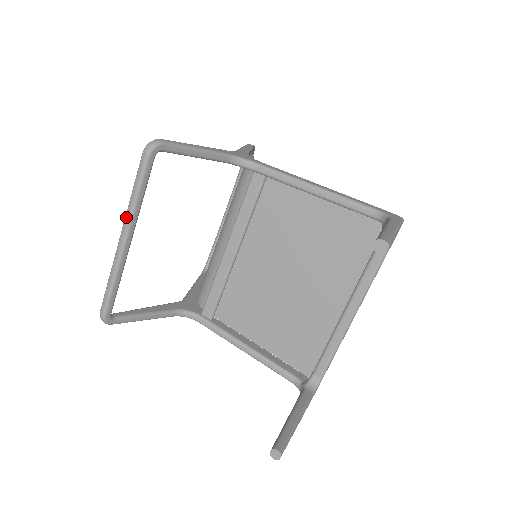
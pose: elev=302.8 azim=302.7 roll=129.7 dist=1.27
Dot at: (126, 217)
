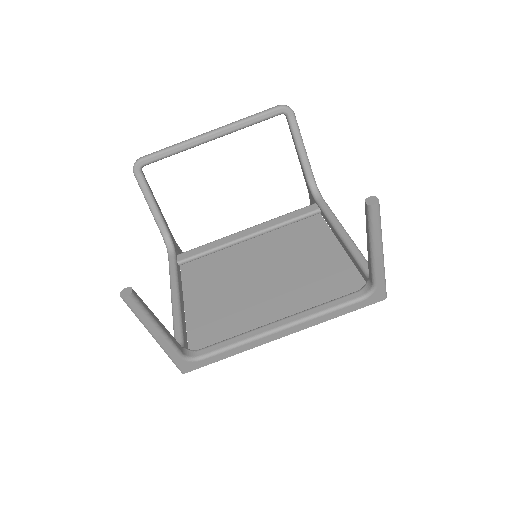
Dot at: (228, 124)
